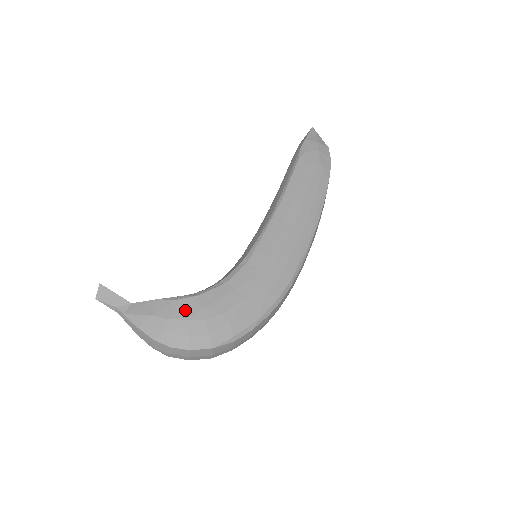
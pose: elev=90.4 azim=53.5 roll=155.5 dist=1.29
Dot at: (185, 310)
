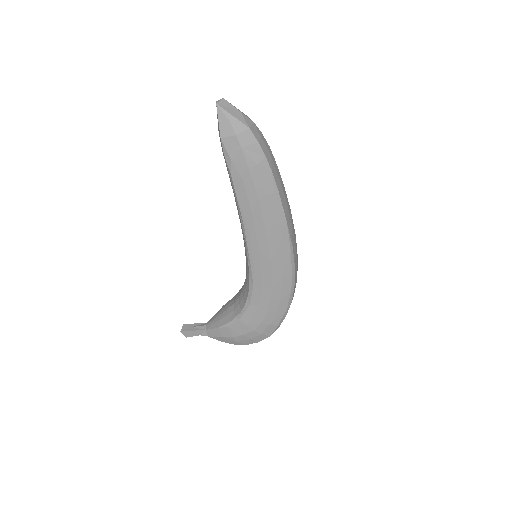
Dot at: (238, 330)
